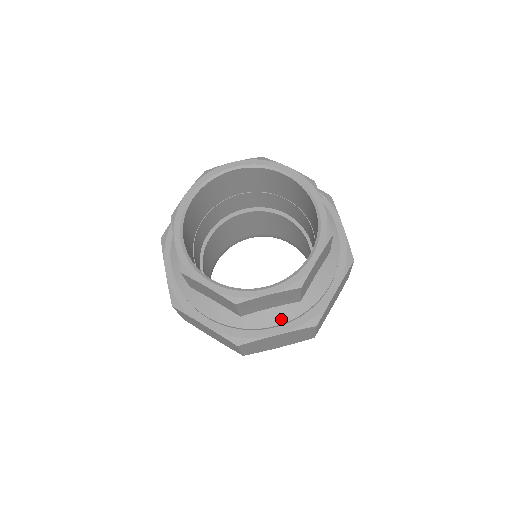
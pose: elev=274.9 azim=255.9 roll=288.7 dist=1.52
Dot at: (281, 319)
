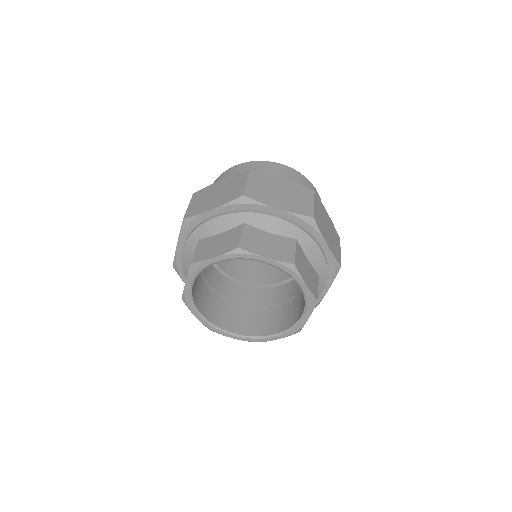
Dot at: (321, 288)
